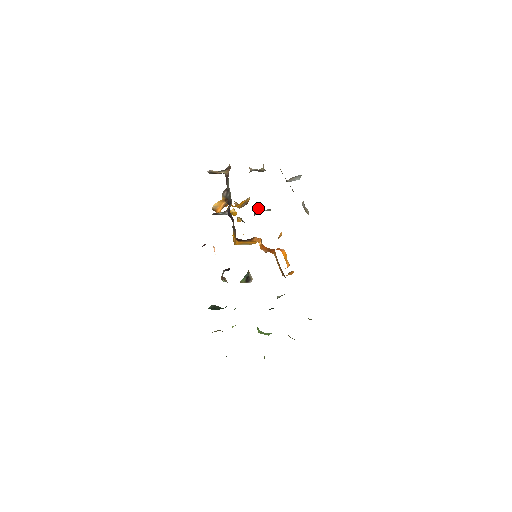
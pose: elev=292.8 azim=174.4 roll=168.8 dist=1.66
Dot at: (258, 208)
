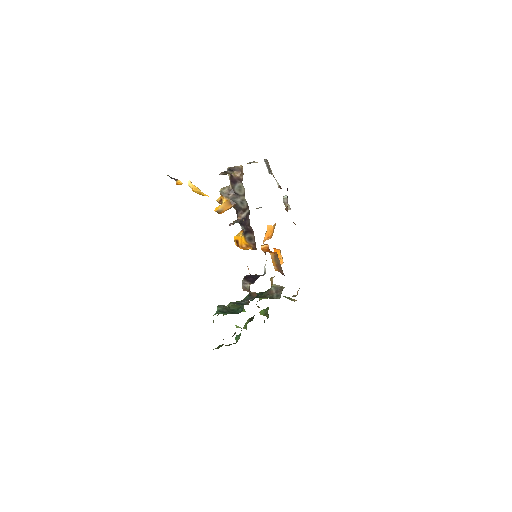
Dot at: occluded
